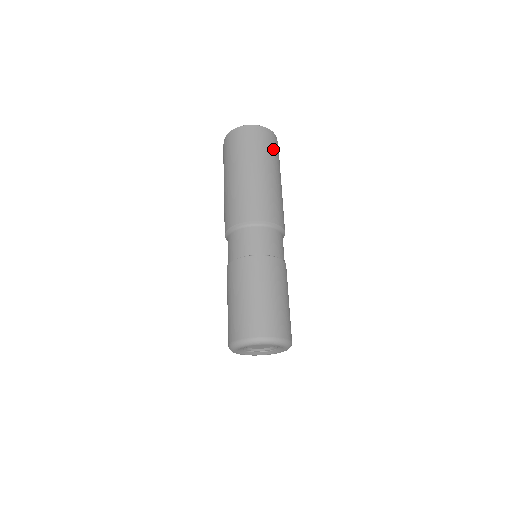
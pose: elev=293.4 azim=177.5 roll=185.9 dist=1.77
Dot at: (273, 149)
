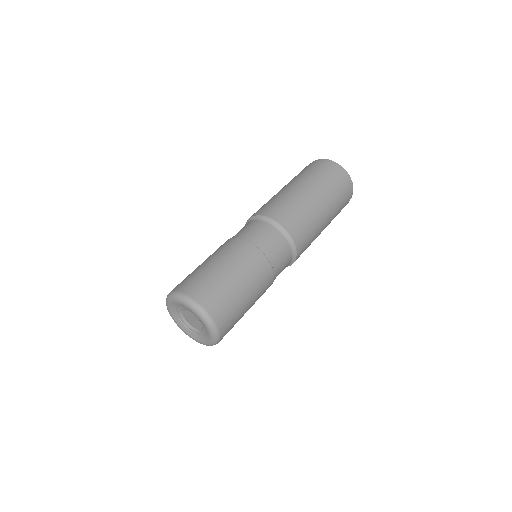
Dot at: (326, 174)
